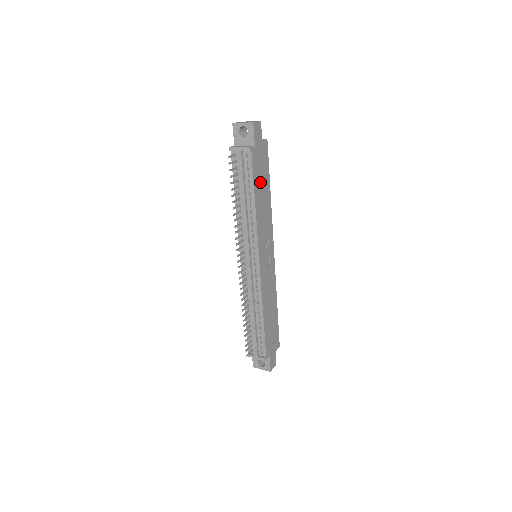
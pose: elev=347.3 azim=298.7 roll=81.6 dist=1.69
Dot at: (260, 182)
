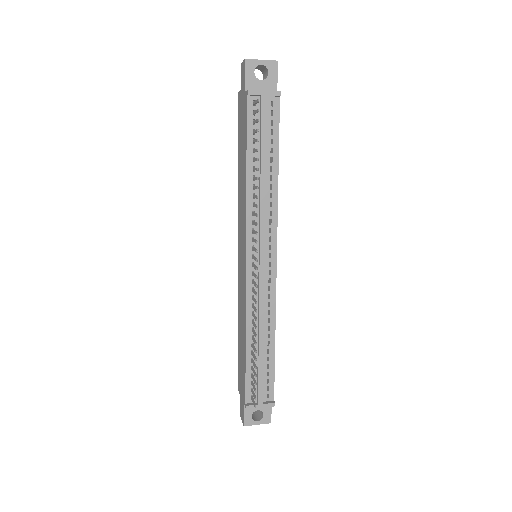
Dot at: occluded
